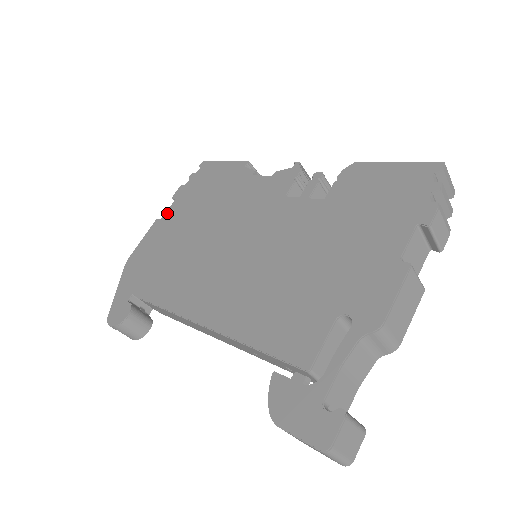
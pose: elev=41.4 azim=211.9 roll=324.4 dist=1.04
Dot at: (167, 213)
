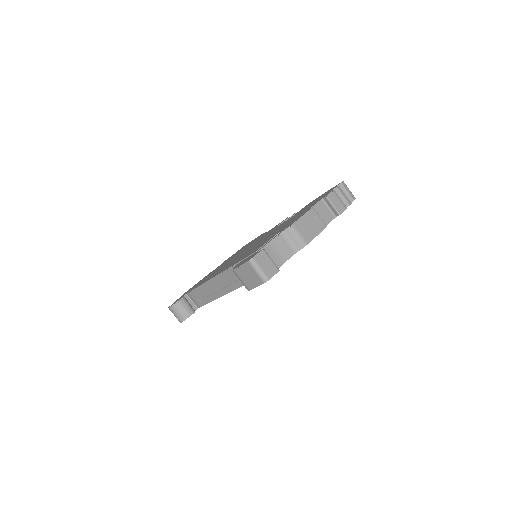
Dot at: occluded
